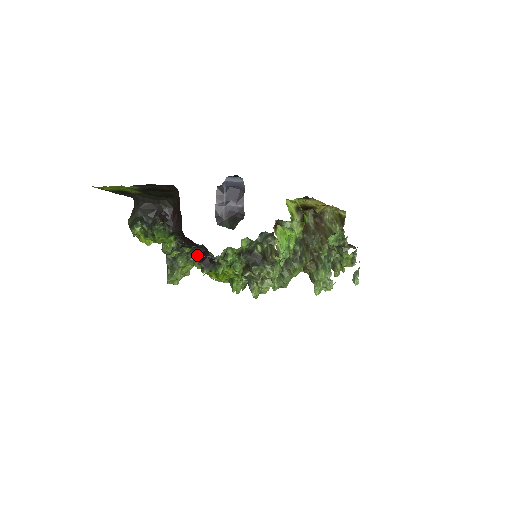
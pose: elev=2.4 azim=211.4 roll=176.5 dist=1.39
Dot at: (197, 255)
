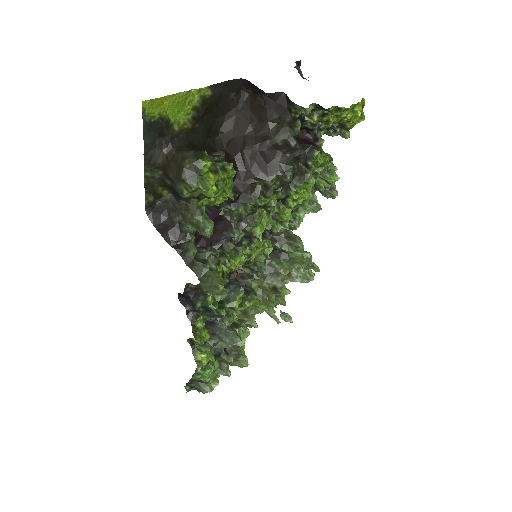
Dot at: (299, 144)
